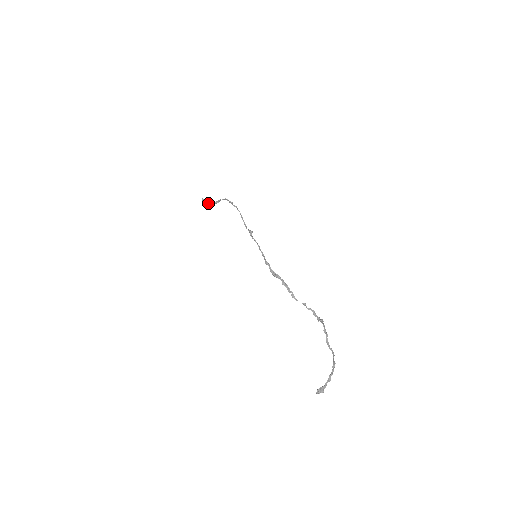
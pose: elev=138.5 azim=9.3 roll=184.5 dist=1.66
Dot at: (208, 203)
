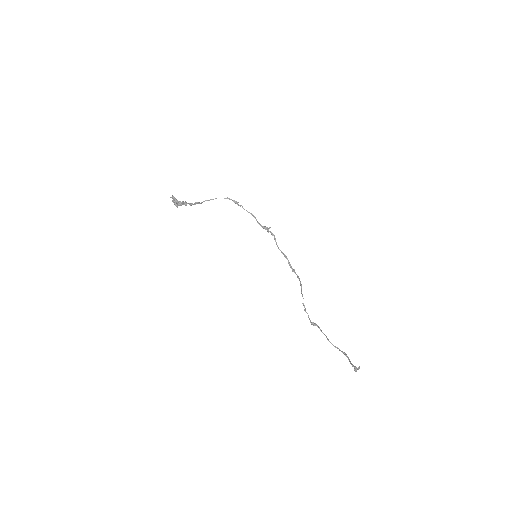
Dot at: (180, 201)
